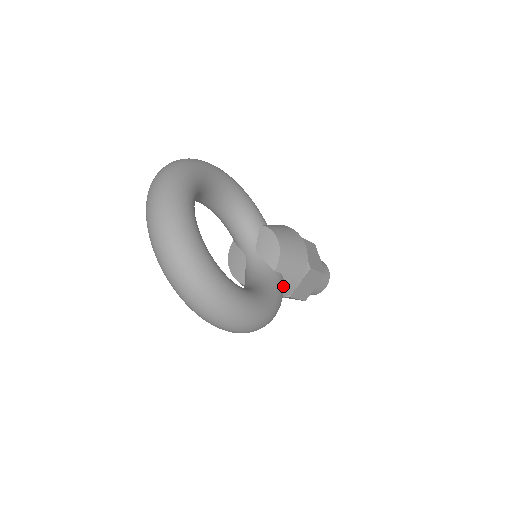
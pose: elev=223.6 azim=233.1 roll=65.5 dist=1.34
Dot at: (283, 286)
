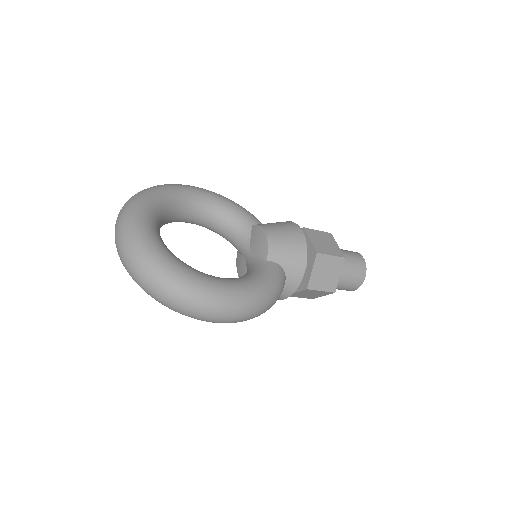
Dot at: (280, 274)
